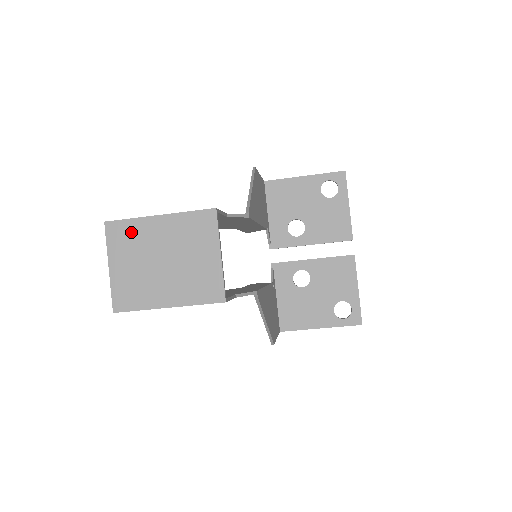
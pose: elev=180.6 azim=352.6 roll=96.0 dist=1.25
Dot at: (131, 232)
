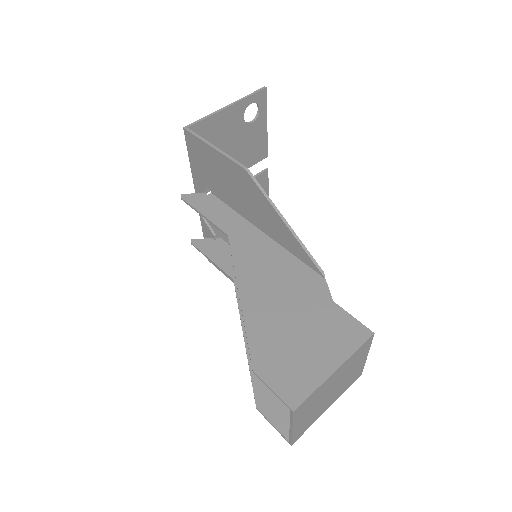
Dot at: (313, 398)
